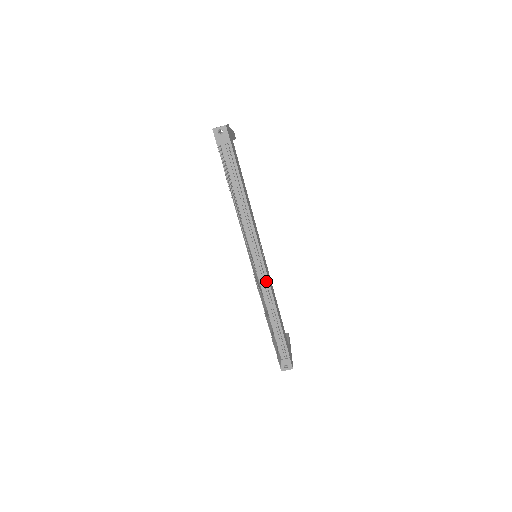
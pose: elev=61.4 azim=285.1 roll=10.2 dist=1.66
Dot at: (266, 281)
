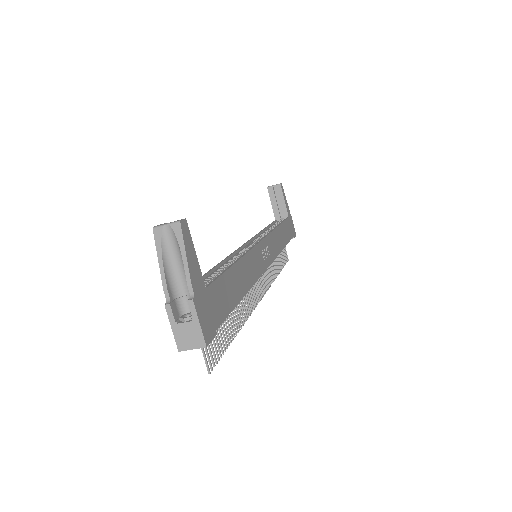
Dot at: occluded
